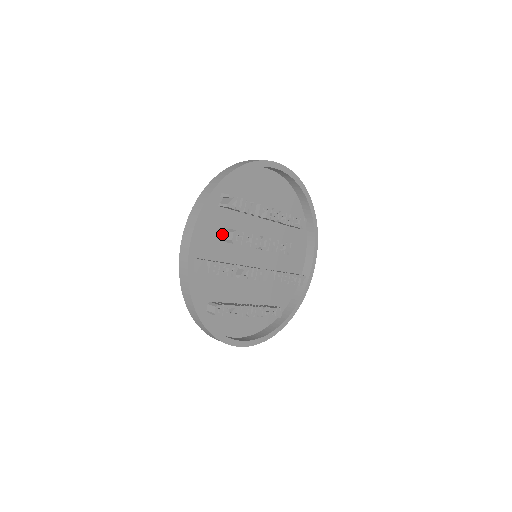
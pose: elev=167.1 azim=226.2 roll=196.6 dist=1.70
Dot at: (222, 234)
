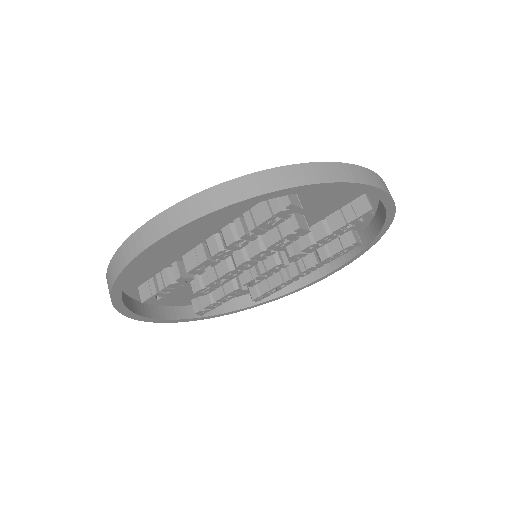
Dot at: occluded
